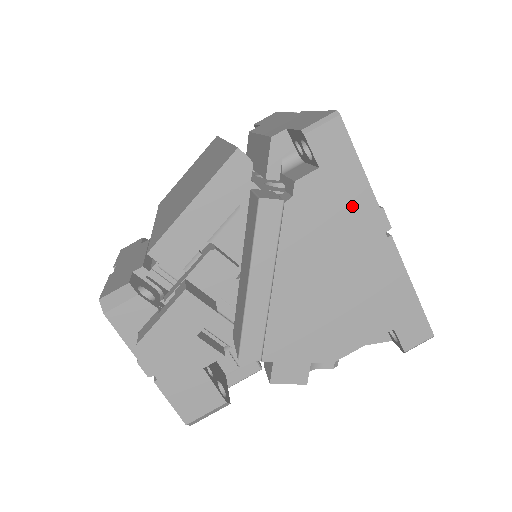
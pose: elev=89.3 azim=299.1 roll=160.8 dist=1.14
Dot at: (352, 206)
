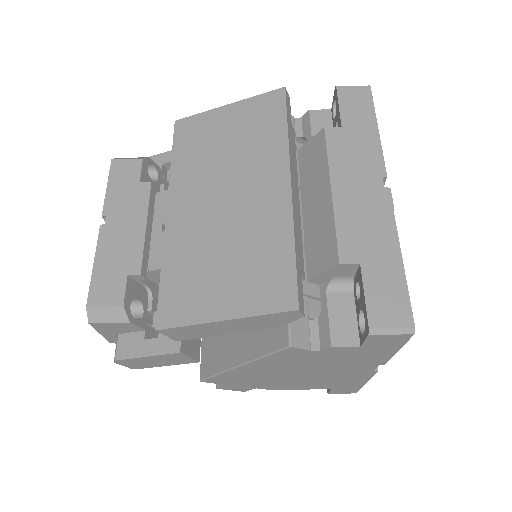
Dot at: (365, 360)
